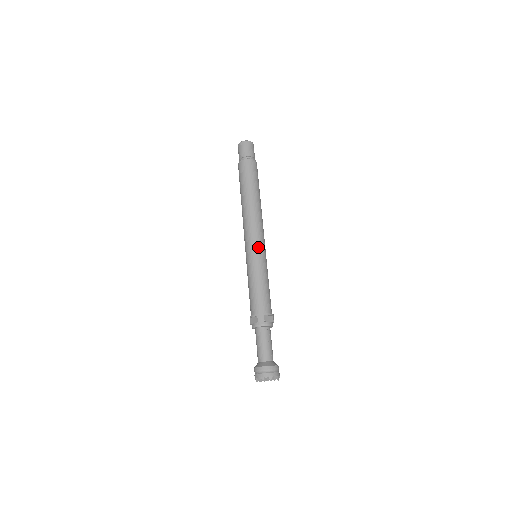
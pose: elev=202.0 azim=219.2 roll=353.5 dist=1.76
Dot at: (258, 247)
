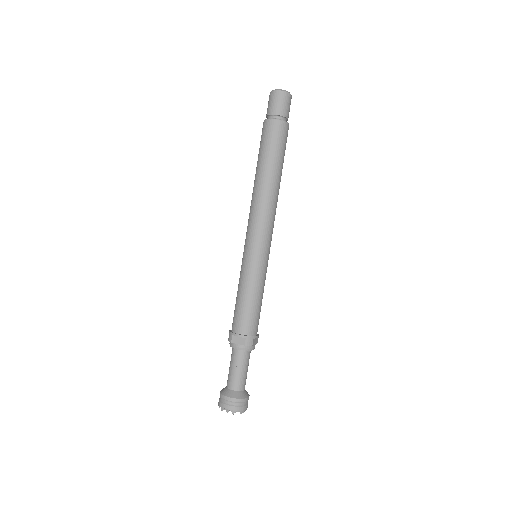
Dot at: (248, 247)
